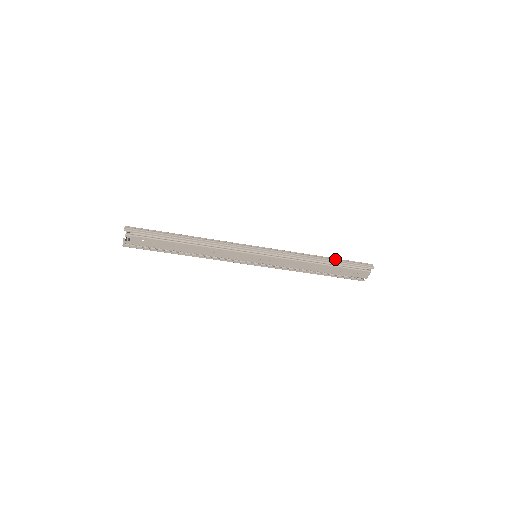
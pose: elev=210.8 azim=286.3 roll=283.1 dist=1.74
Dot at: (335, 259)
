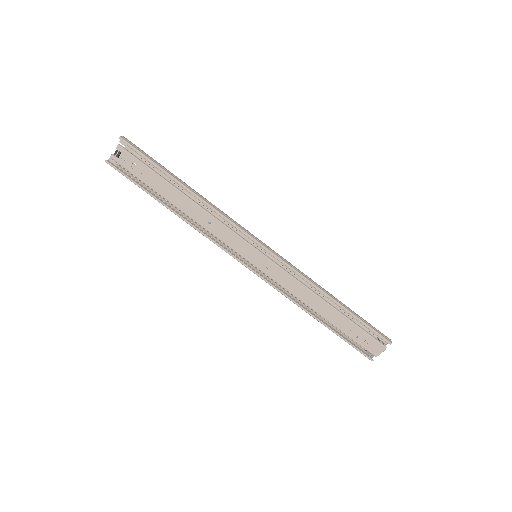
Dot at: (349, 308)
